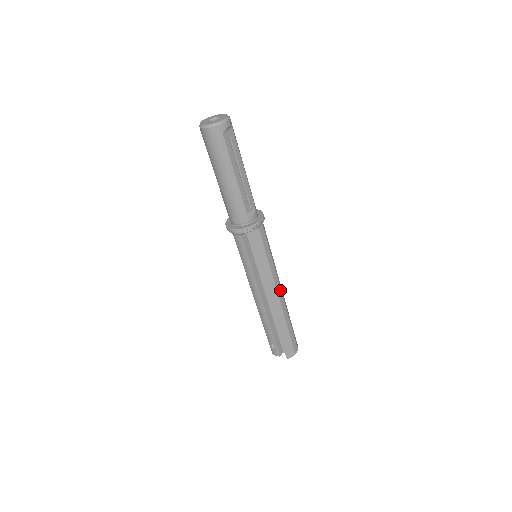
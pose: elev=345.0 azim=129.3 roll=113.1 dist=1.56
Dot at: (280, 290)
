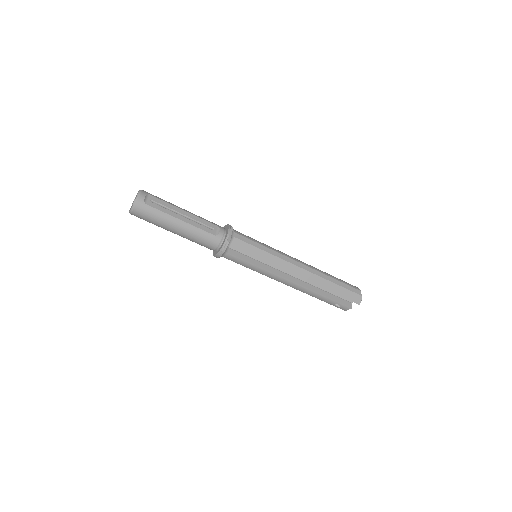
Dot at: (297, 262)
